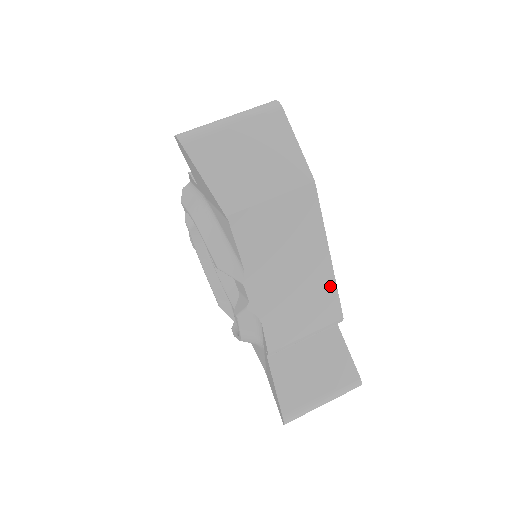
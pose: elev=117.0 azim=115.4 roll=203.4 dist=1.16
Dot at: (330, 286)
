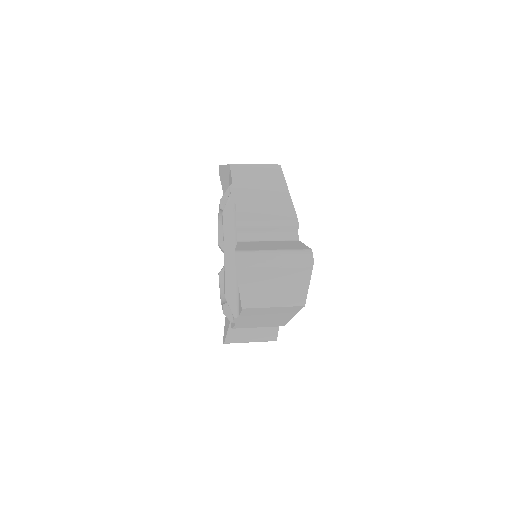
Dot at: (288, 202)
